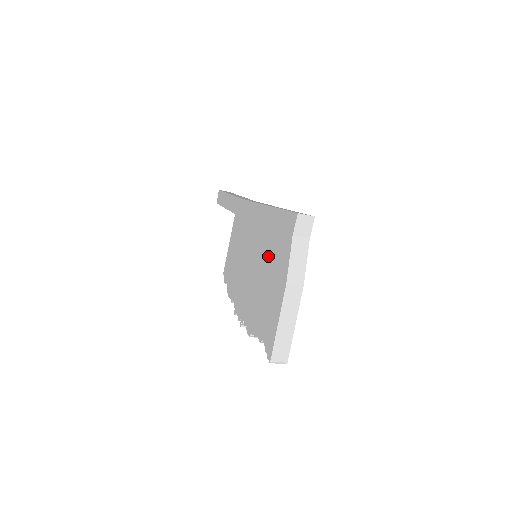
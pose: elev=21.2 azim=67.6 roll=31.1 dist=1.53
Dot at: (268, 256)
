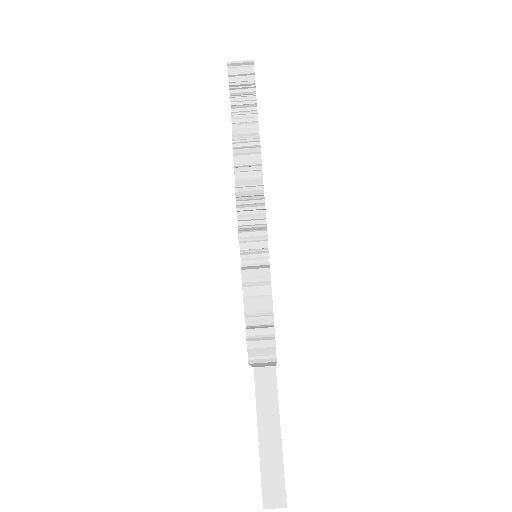
Dot at: occluded
